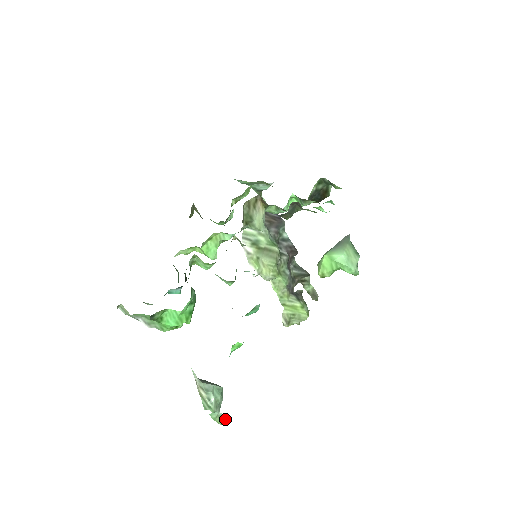
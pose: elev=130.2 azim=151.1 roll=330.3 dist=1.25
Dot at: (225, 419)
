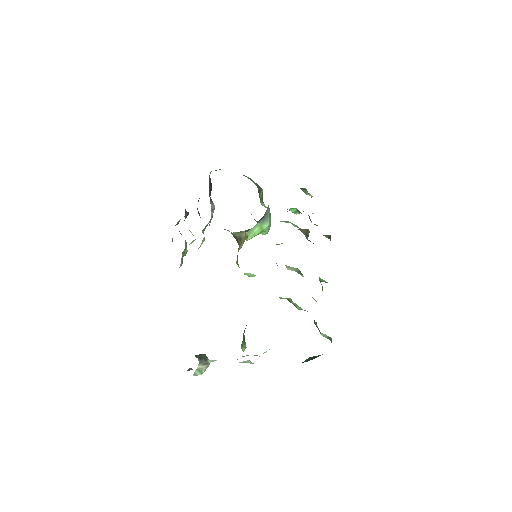
Dot at: occluded
